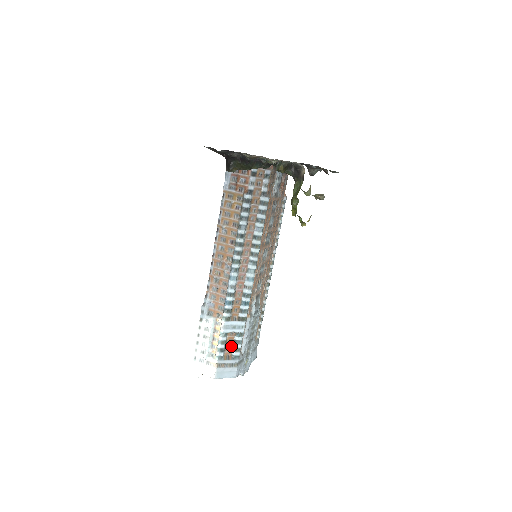
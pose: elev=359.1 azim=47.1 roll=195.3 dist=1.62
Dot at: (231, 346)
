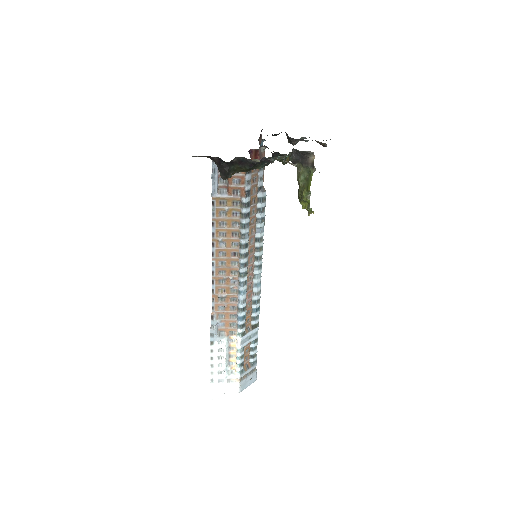
Dot at: (248, 355)
